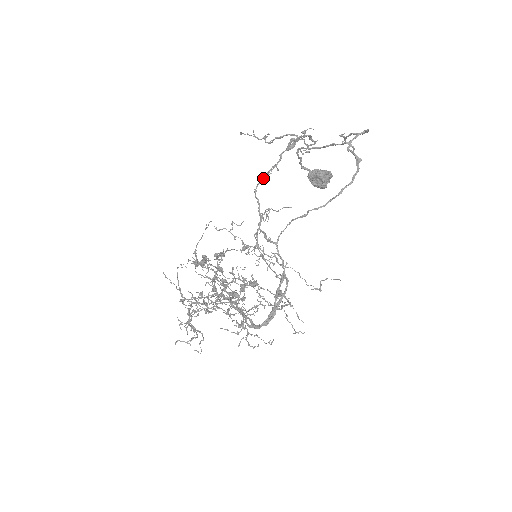
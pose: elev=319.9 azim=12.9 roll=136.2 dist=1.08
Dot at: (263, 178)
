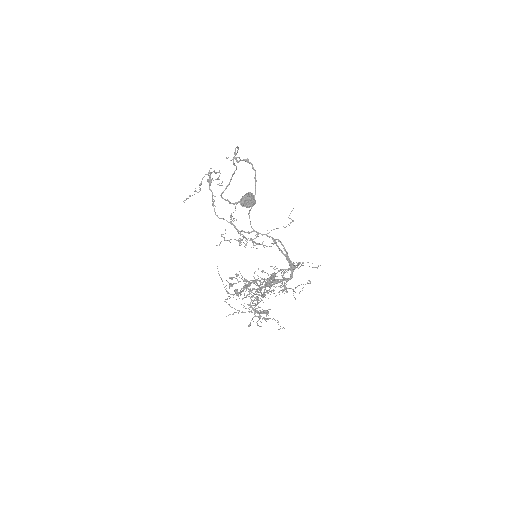
Dot at: (213, 206)
